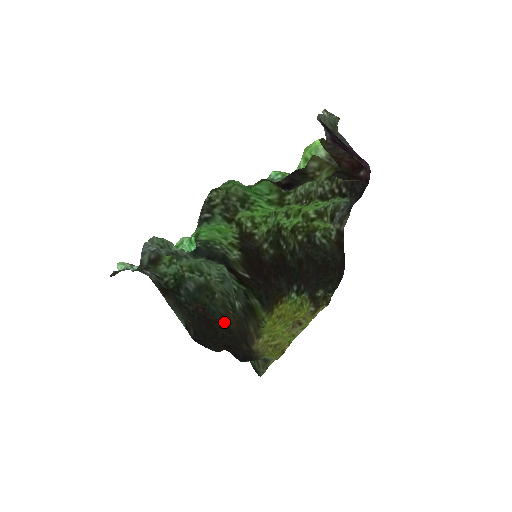
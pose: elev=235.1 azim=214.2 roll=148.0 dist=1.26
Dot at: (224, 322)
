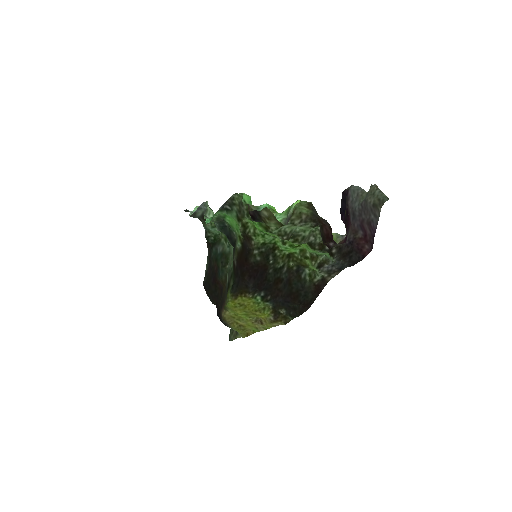
Dot at: (222, 286)
